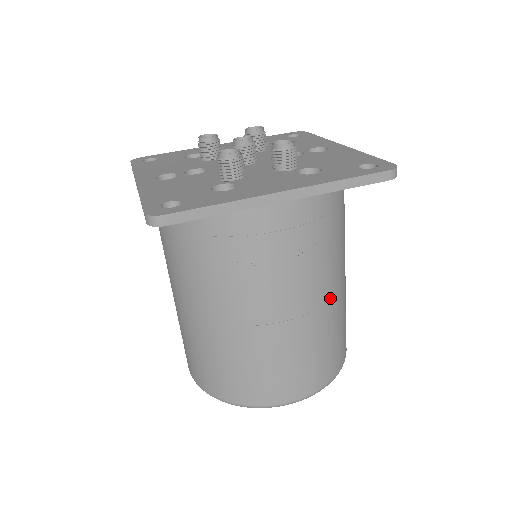
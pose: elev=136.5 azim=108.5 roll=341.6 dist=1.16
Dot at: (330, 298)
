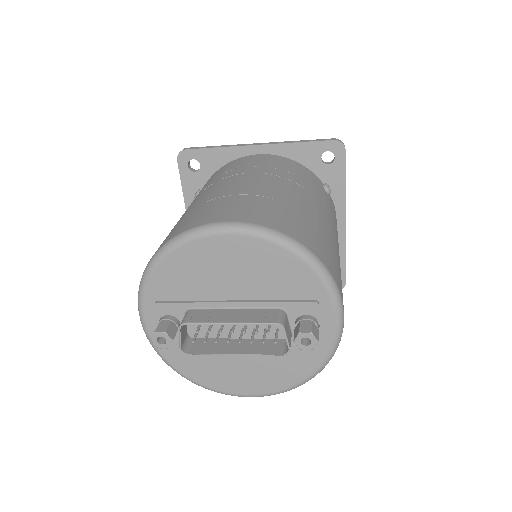
Dot at: (292, 193)
